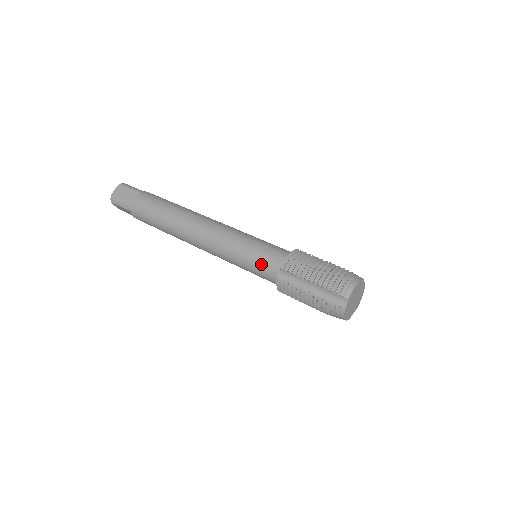
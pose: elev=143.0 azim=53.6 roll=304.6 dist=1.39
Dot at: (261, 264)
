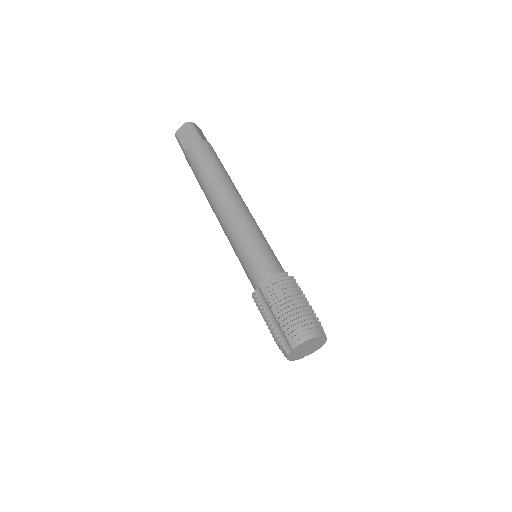
Dot at: (249, 270)
